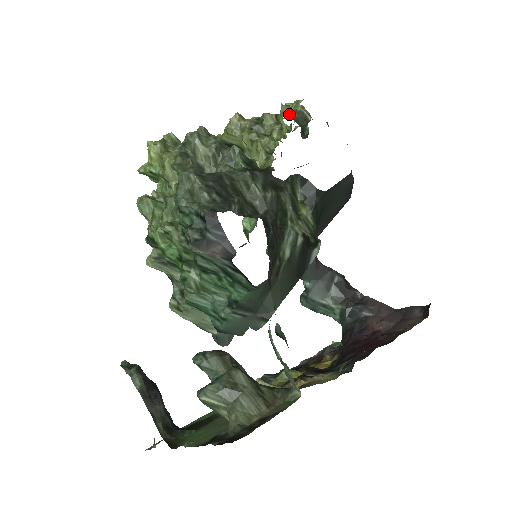
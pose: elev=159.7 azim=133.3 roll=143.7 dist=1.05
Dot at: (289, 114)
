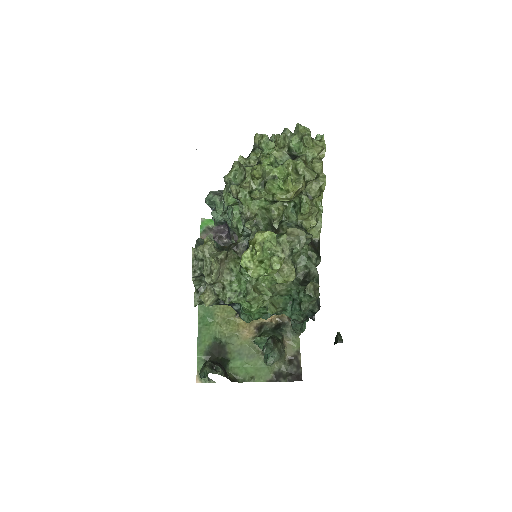
Dot at: (305, 146)
